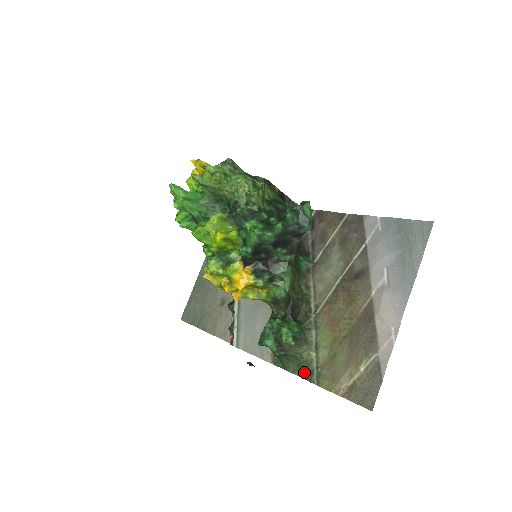
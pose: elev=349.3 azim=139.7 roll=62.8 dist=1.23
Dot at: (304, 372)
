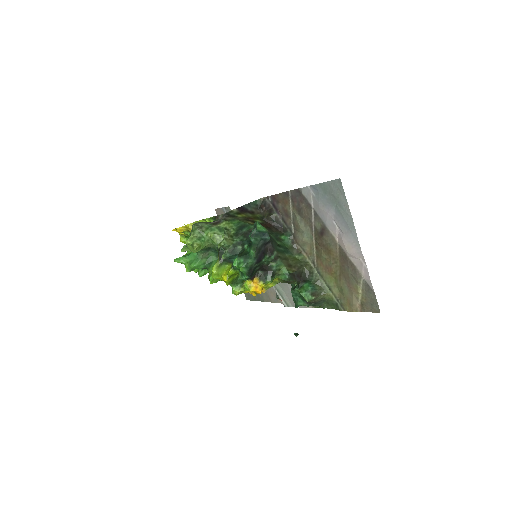
Dot at: (333, 306)
